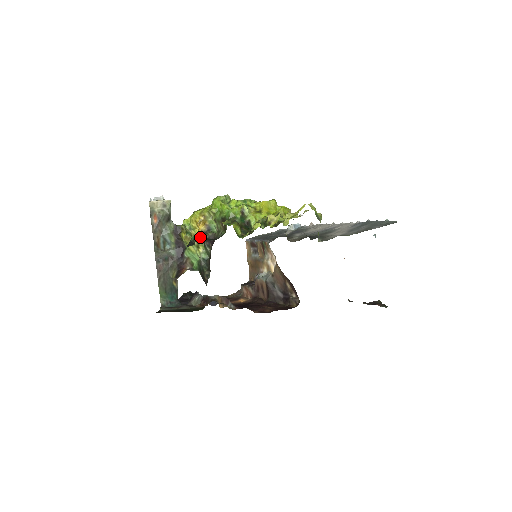
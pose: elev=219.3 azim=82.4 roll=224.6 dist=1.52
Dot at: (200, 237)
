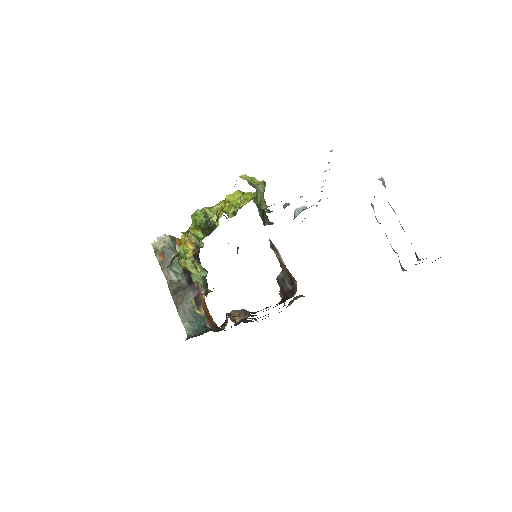
Dot at: (177, 255)
